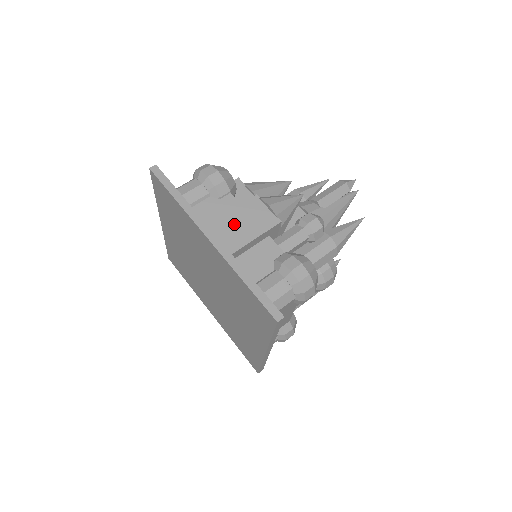
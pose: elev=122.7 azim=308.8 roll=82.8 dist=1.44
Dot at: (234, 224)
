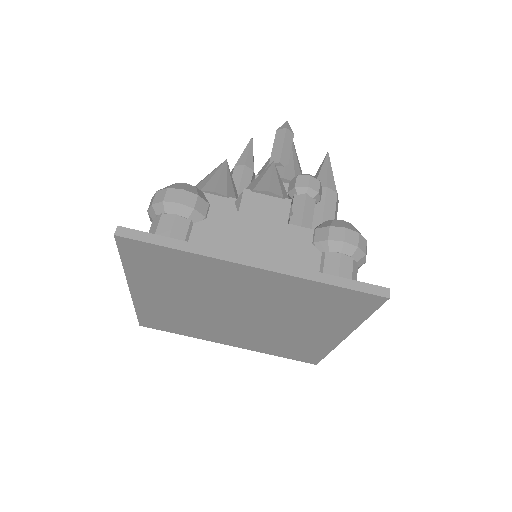
Dot at: (253, 234)
